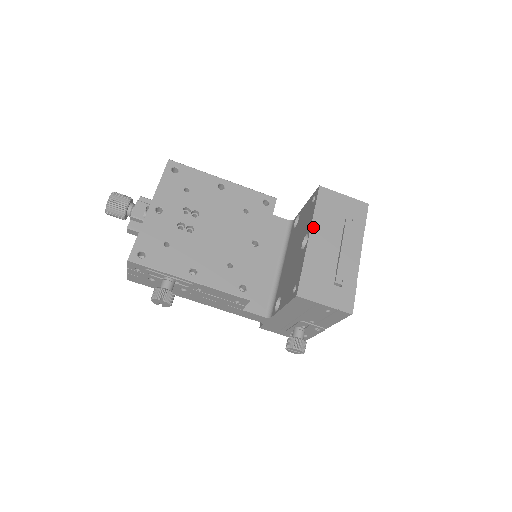
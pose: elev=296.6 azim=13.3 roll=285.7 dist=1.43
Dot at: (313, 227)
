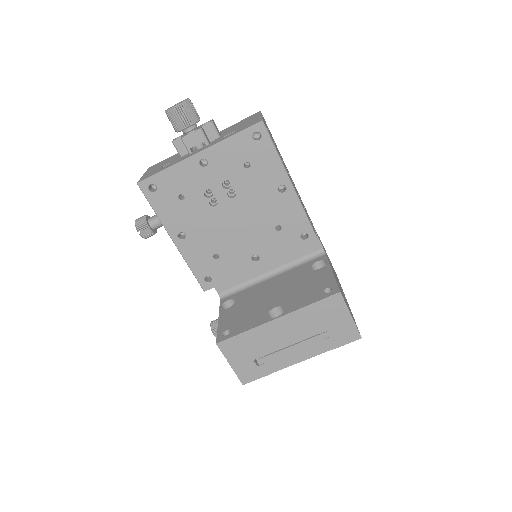
Dot at: (290, 315)
